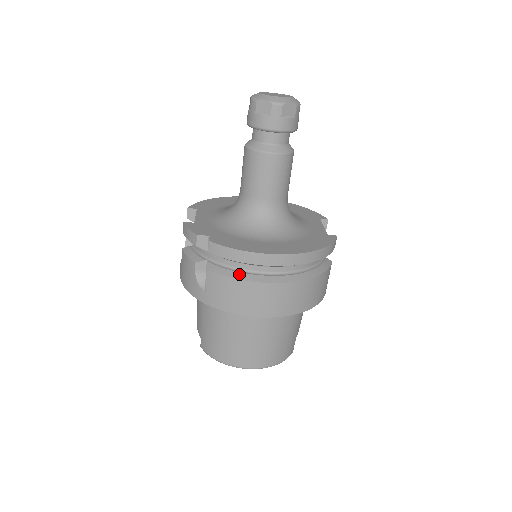
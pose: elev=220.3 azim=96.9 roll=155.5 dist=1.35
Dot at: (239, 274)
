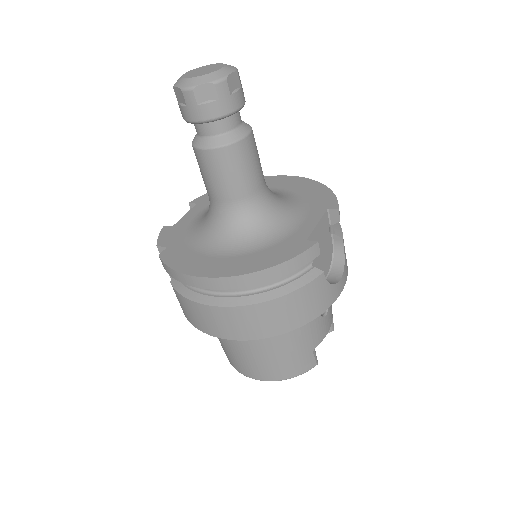
Dot at: (189, 292)
